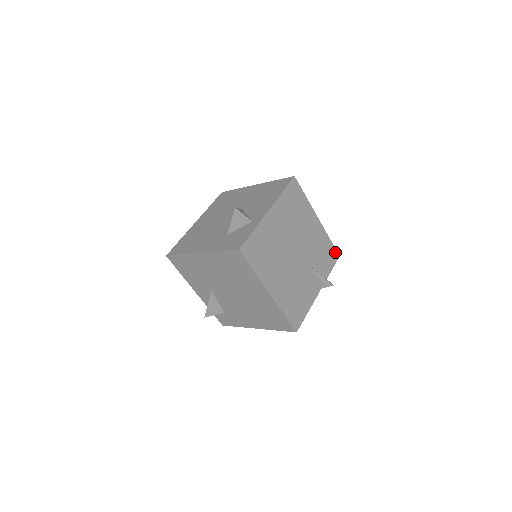
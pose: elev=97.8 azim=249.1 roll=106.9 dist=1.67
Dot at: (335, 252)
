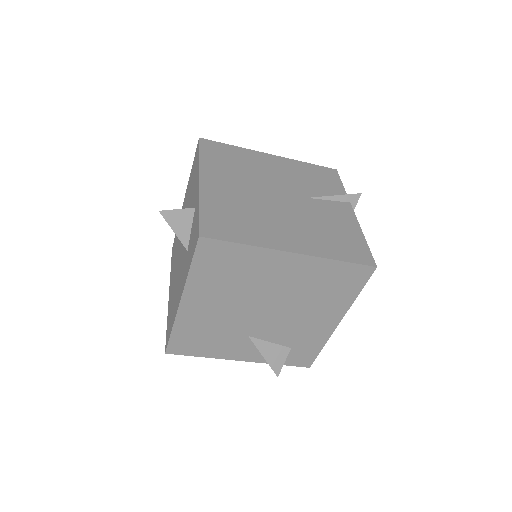
Dot at: (327, 170)
